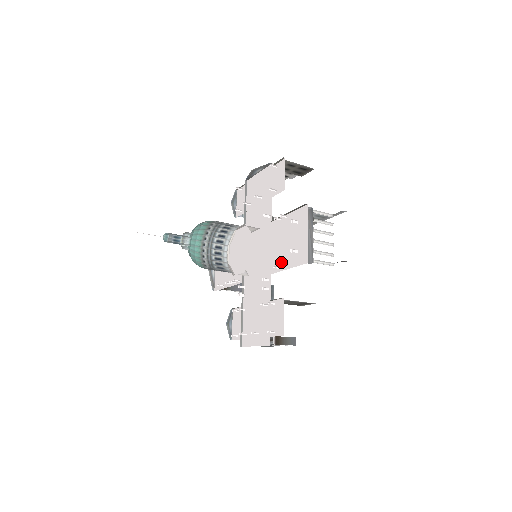
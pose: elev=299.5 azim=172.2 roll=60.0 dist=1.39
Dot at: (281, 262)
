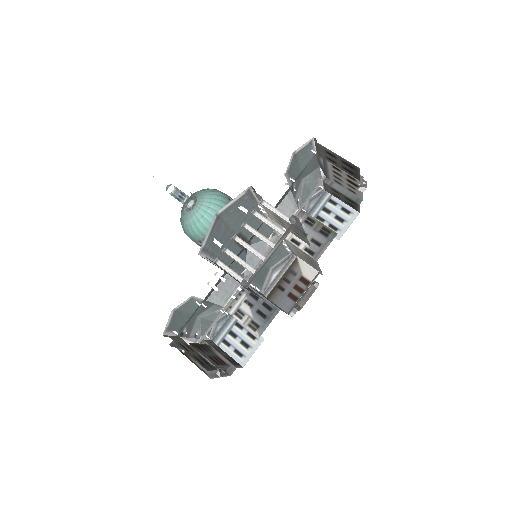
Dot at: occluded
